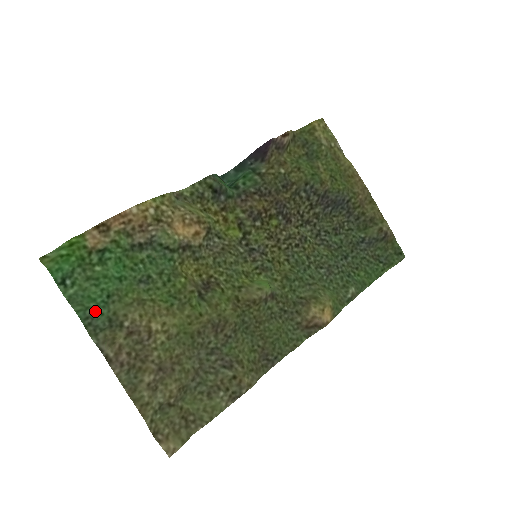
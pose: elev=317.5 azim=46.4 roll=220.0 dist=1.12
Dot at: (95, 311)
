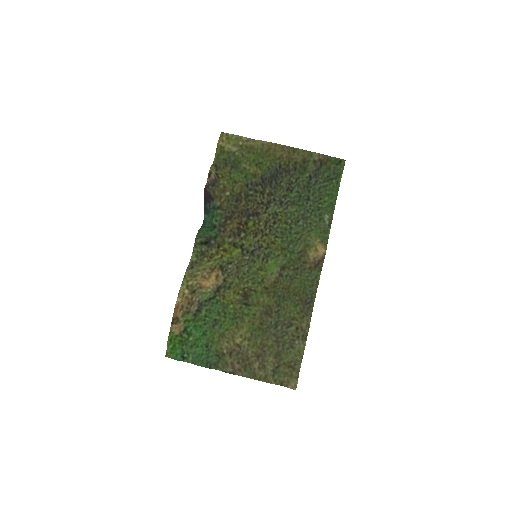
Dot at: (207, 358)
